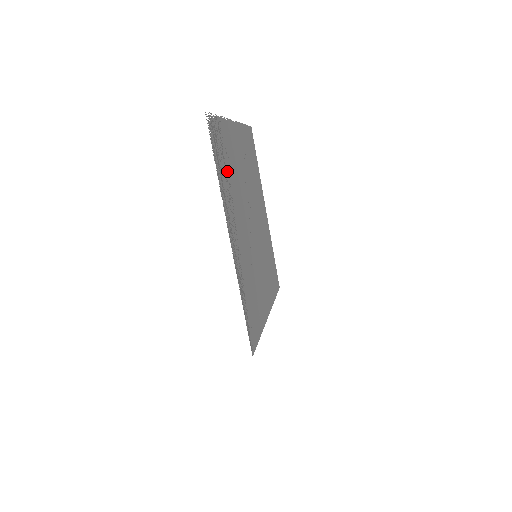
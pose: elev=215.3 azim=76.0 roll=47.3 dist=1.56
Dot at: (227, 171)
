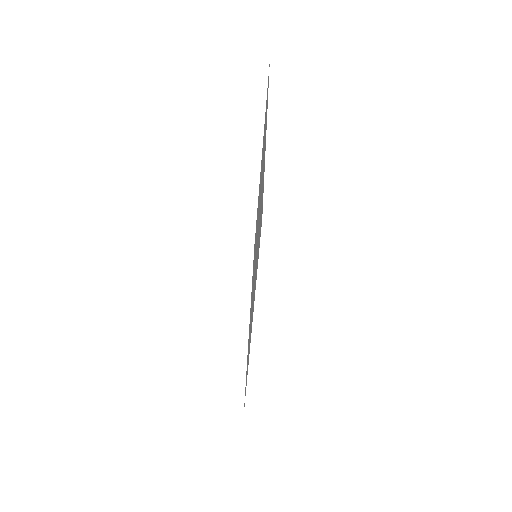
Dot at: occluded
